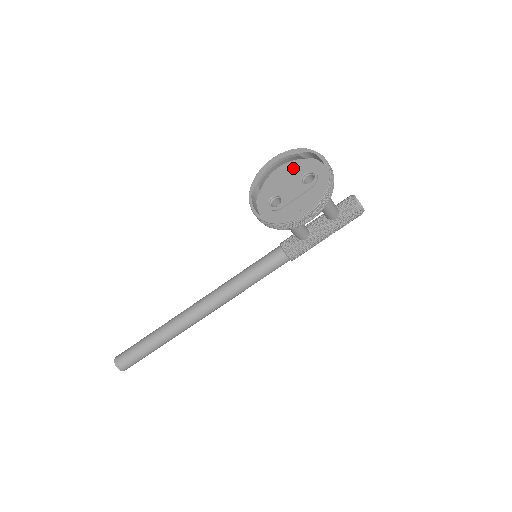
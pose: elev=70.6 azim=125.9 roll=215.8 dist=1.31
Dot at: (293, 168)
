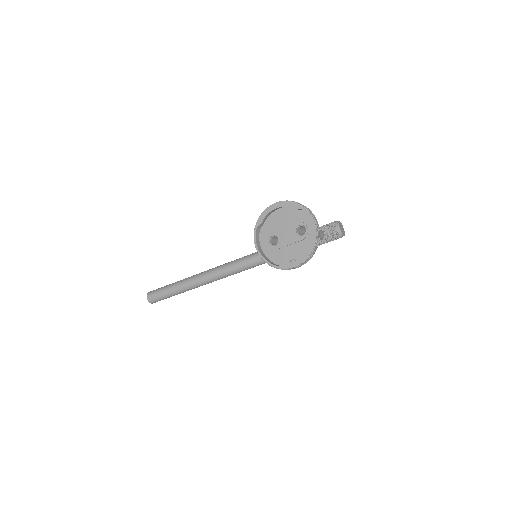
Dot at: (291, 214)
